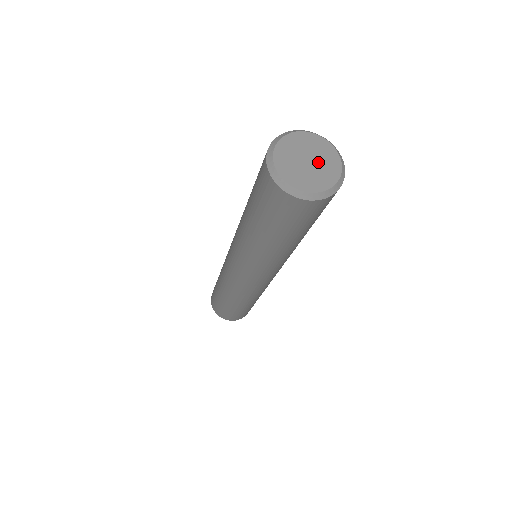
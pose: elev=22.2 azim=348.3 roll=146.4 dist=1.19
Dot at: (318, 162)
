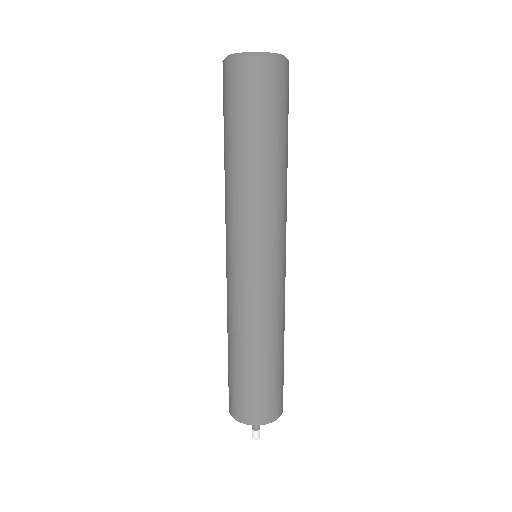
Dot at: occluded
